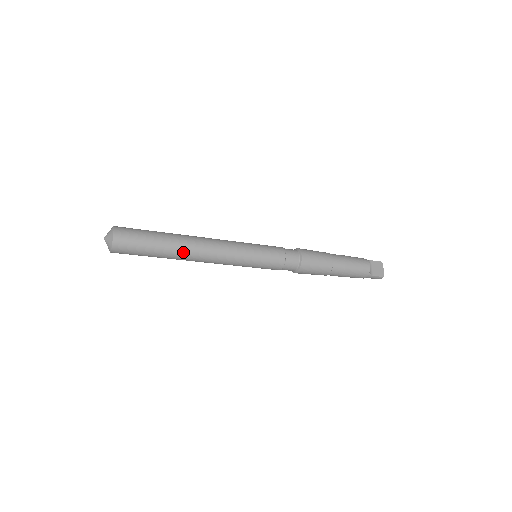
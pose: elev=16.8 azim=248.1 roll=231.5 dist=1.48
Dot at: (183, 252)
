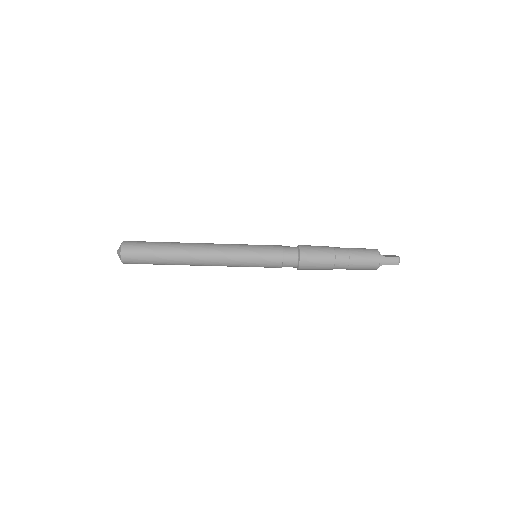
Dot at: (183, 247)
